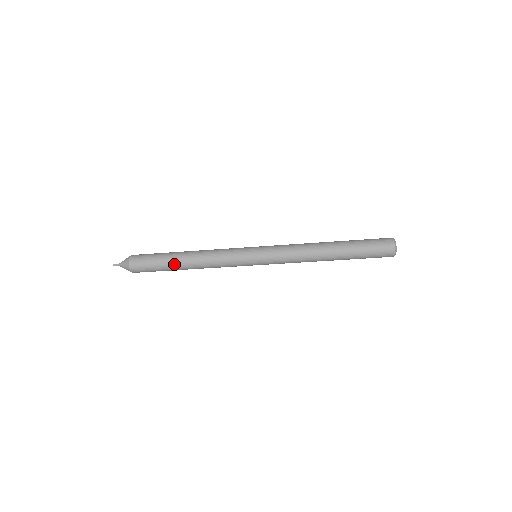
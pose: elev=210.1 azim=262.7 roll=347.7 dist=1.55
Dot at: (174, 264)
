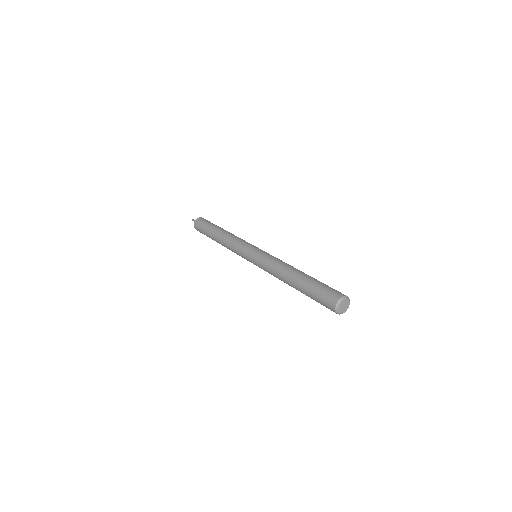
Dot at: (212, 238)
